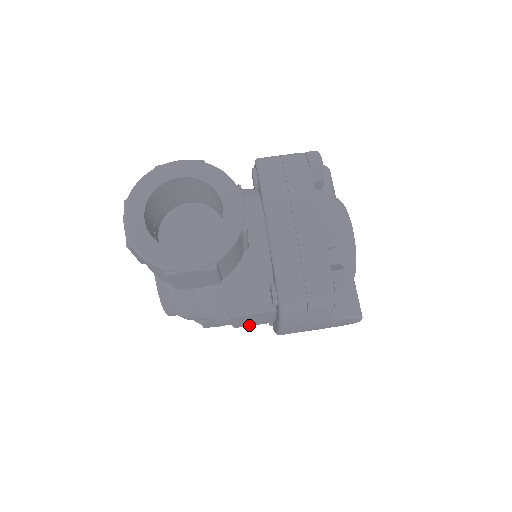
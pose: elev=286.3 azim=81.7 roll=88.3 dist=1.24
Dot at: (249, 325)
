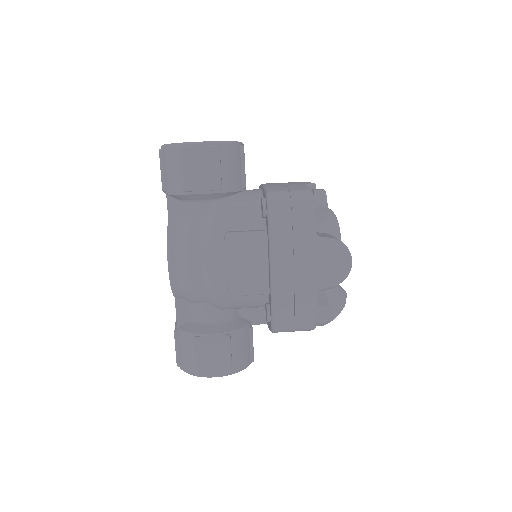
Dot at: (244, 290)
